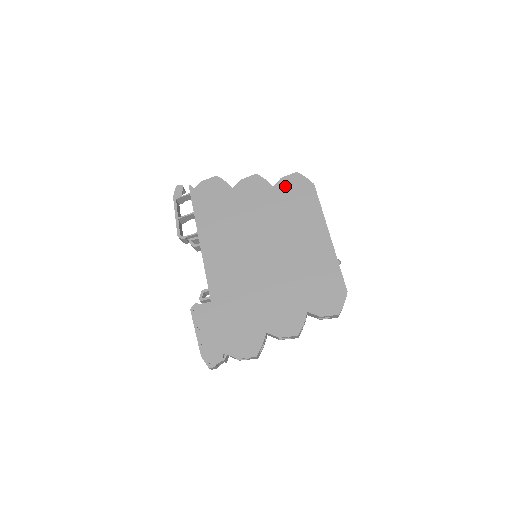
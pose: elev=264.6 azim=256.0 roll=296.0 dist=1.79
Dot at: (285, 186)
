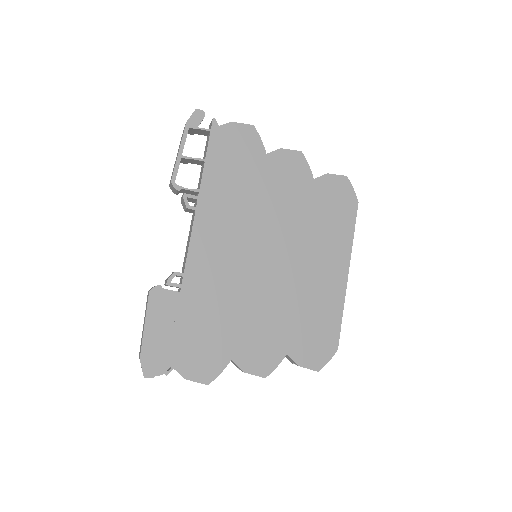
Dot at: (327, 187)
